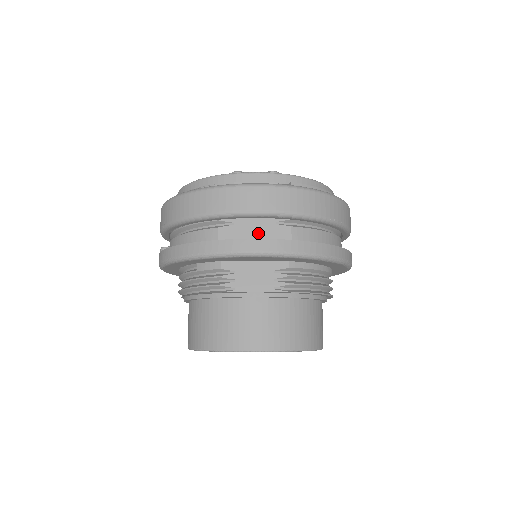
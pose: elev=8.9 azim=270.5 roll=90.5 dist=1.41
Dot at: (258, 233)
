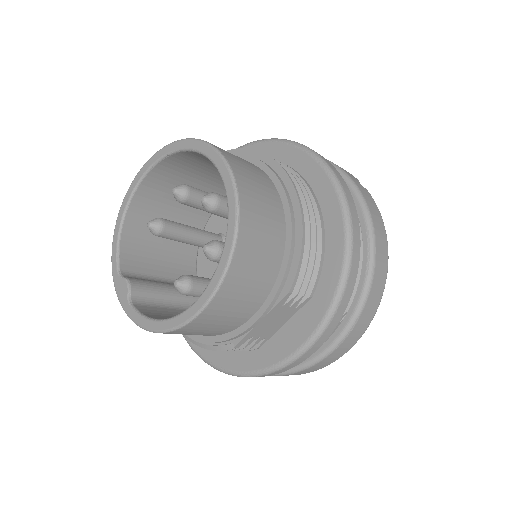
Dot at: occluded
